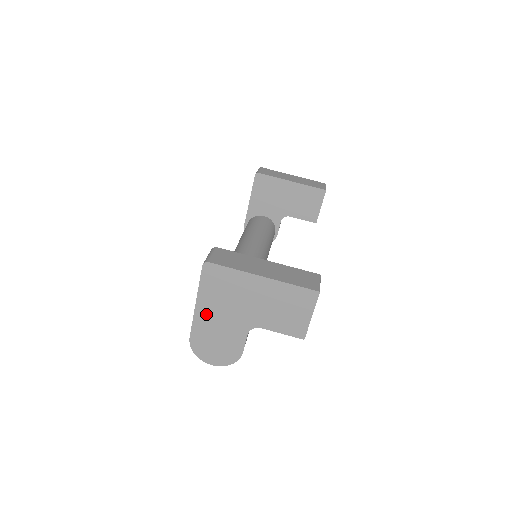
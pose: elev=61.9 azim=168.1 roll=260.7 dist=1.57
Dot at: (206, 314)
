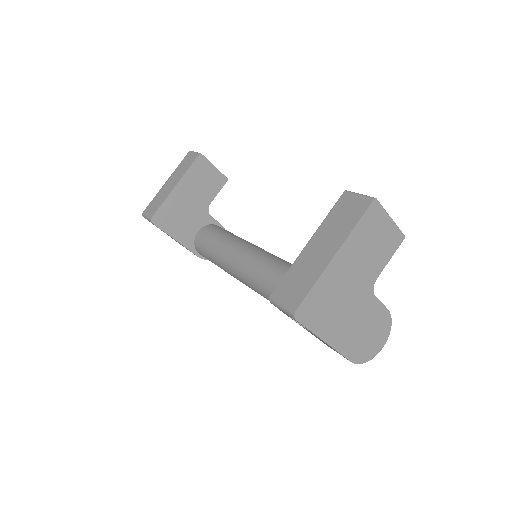
Dot at: (339, 335)
